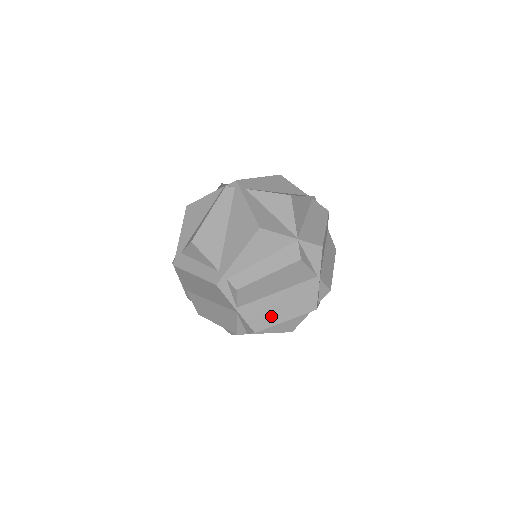
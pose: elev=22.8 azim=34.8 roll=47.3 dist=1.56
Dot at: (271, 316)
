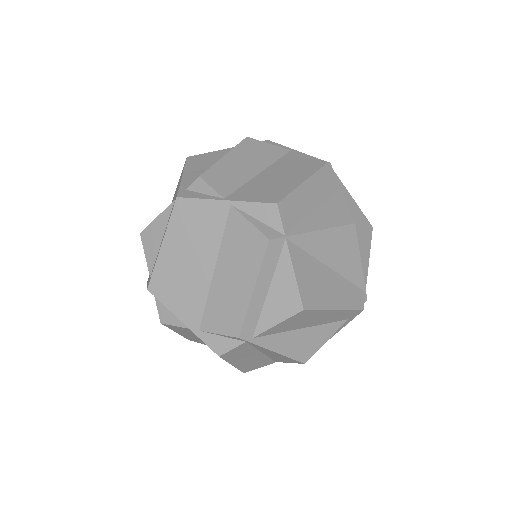
Dot at: (279, 186)
